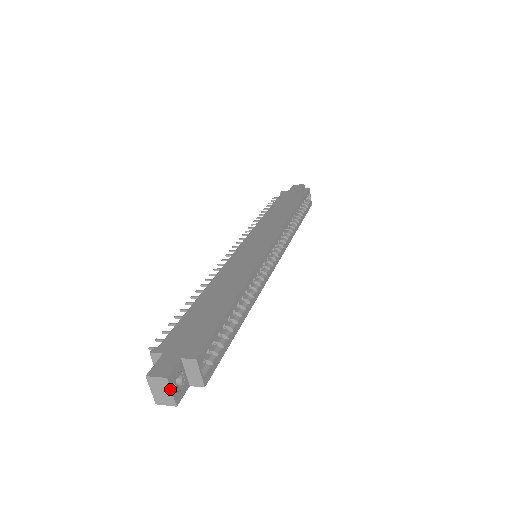
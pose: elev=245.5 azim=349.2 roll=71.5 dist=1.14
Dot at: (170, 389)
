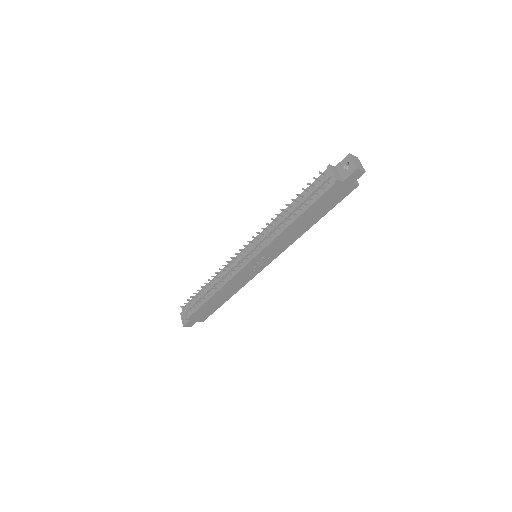
Dot at: (360, 163)
